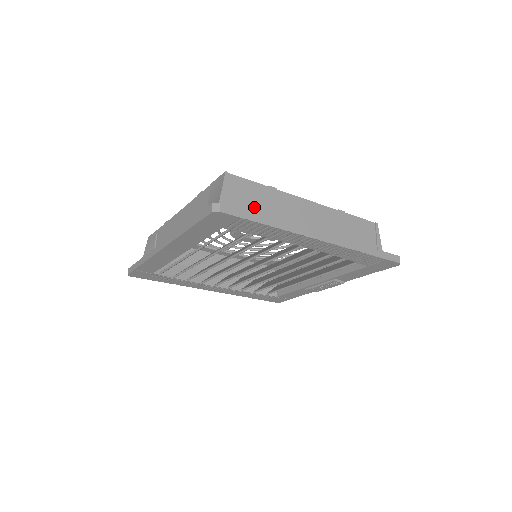
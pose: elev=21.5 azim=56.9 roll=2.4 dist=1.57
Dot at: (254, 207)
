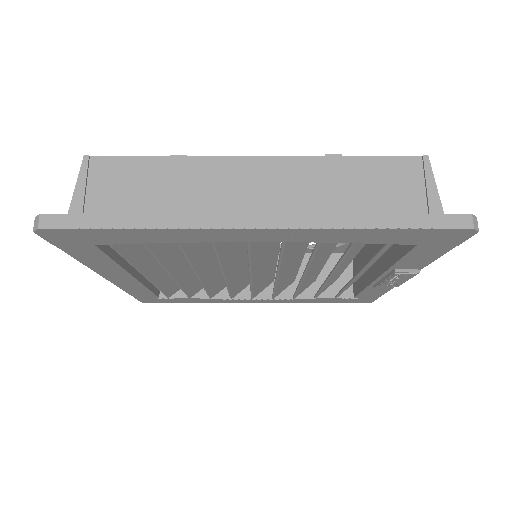
Dot at: (137, 199)
